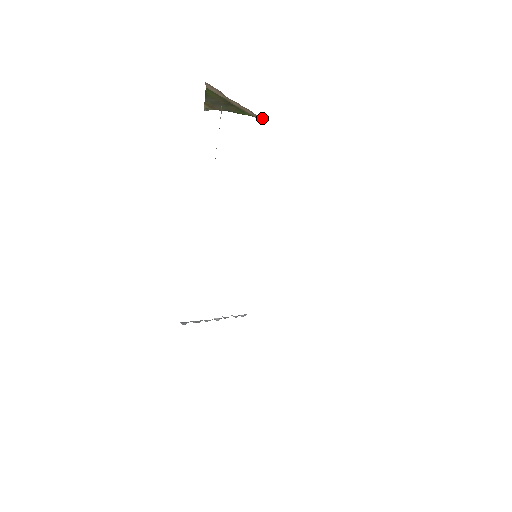
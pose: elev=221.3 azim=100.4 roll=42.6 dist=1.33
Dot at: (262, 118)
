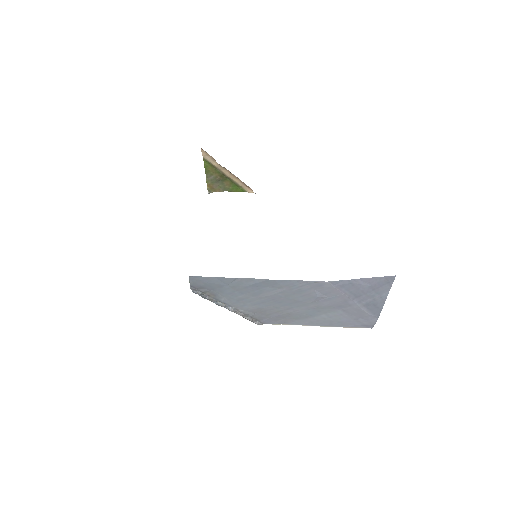
Dot at: (250, 188)
